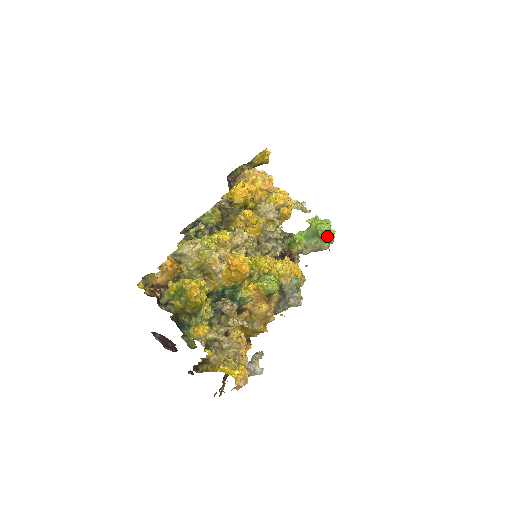
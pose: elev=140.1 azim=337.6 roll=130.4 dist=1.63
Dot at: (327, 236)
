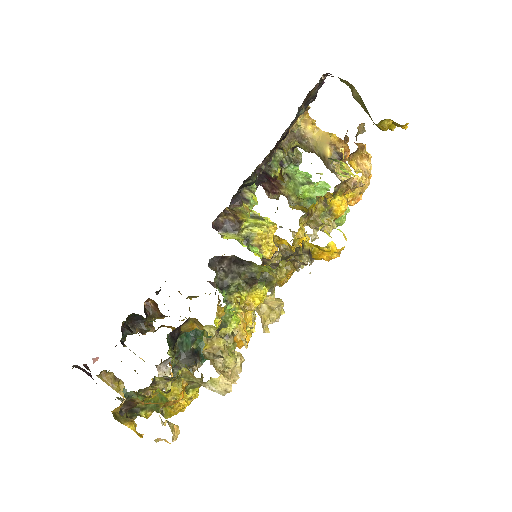
Dot at: occluded
